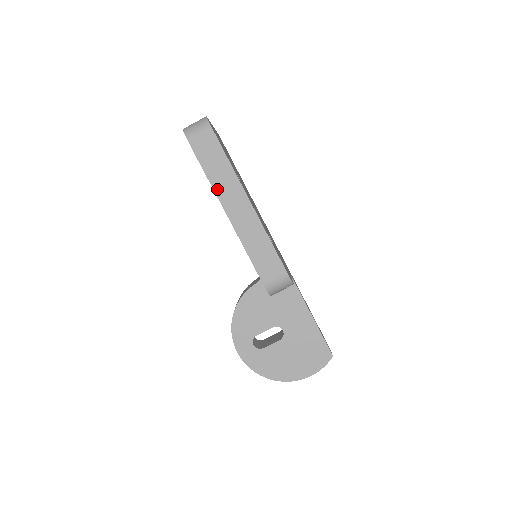
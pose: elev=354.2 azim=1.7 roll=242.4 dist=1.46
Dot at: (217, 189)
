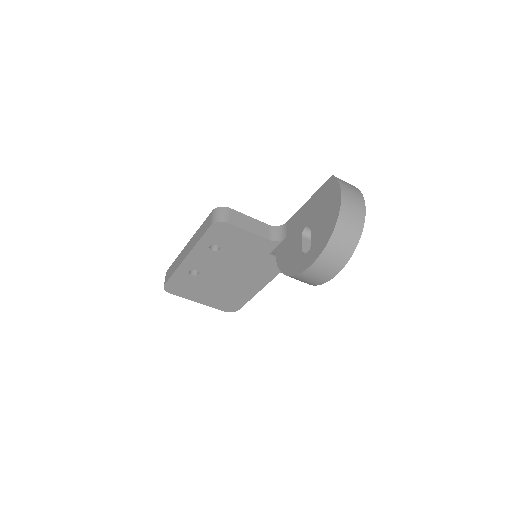
Dot at: (178, 265)
